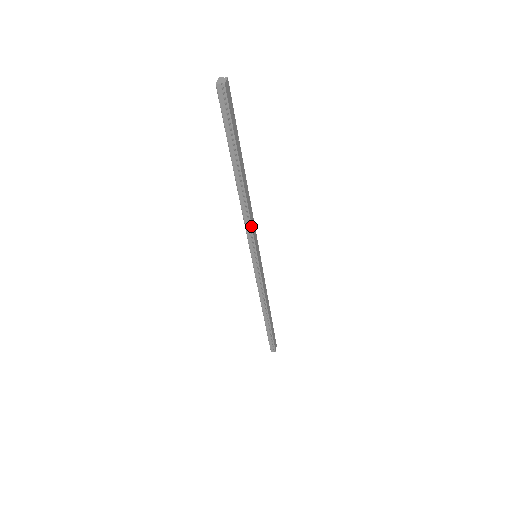
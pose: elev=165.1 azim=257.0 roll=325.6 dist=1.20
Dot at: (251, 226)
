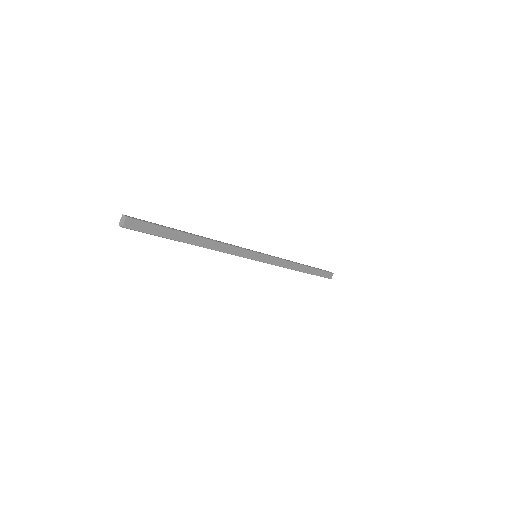
Dot at: occluded
